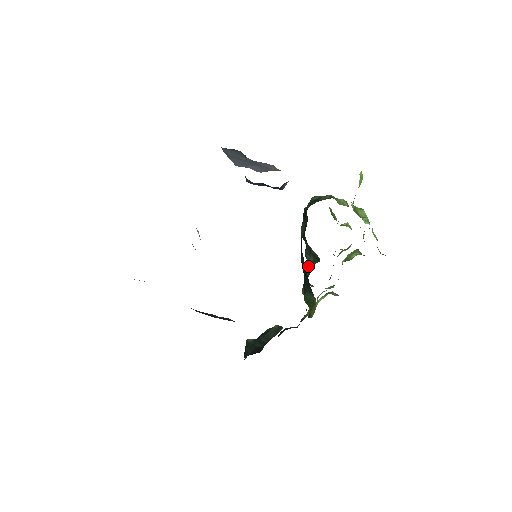
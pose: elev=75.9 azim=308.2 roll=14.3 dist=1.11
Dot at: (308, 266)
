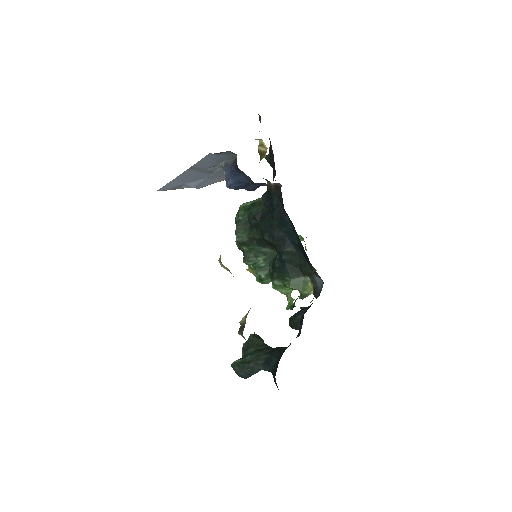
Dot at: (262, 266)
